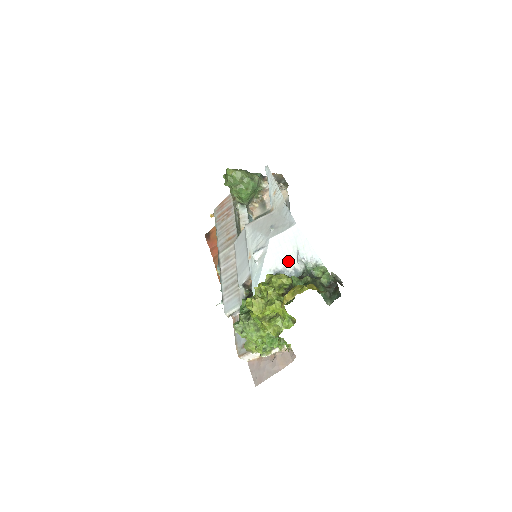
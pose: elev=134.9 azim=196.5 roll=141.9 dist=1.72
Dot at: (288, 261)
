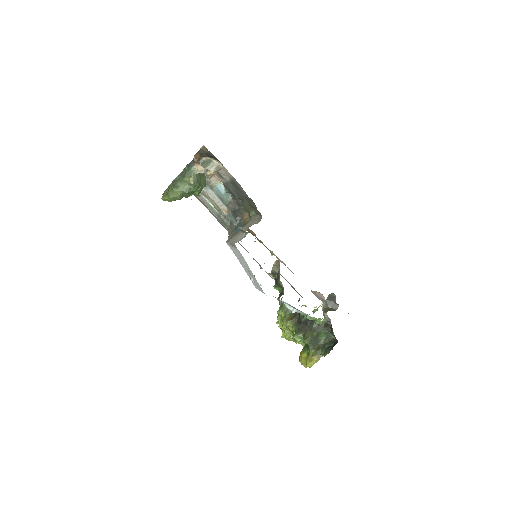
Dot at: occluded
